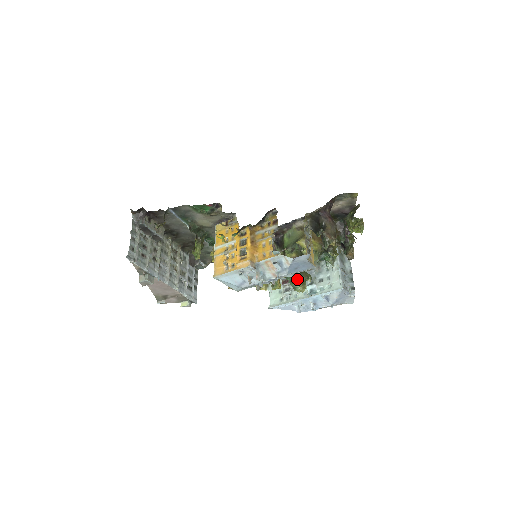
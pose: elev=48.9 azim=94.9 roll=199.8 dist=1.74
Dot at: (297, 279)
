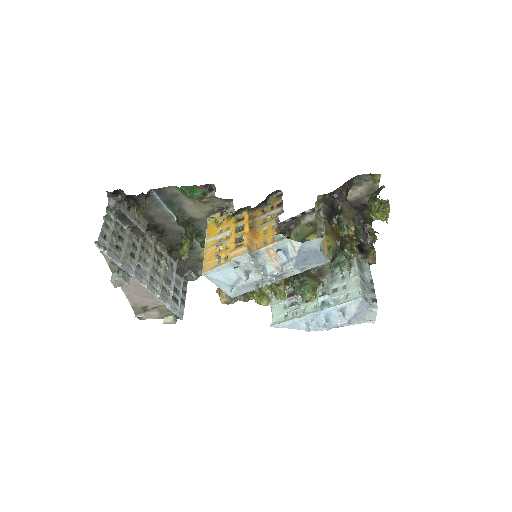
Dot at: (306, 283)
